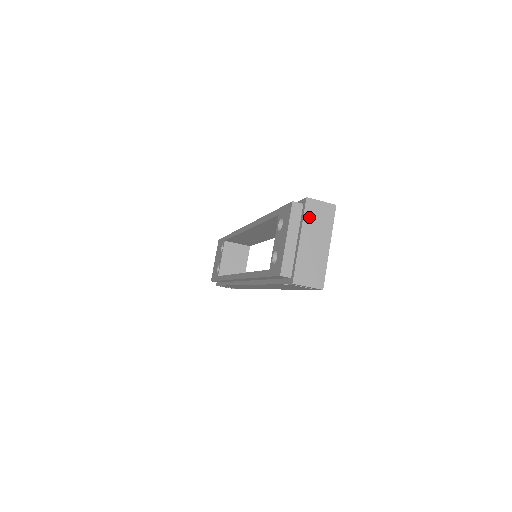
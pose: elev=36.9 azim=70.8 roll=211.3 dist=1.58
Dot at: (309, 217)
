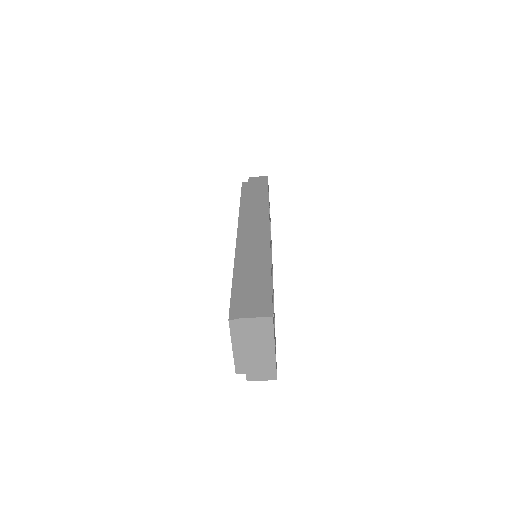
Dot at: (247, 333)
